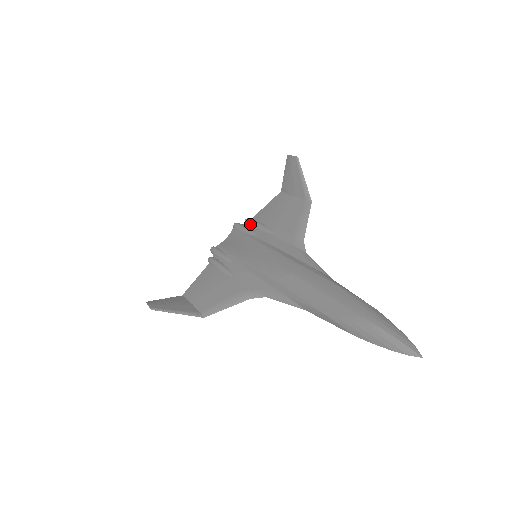
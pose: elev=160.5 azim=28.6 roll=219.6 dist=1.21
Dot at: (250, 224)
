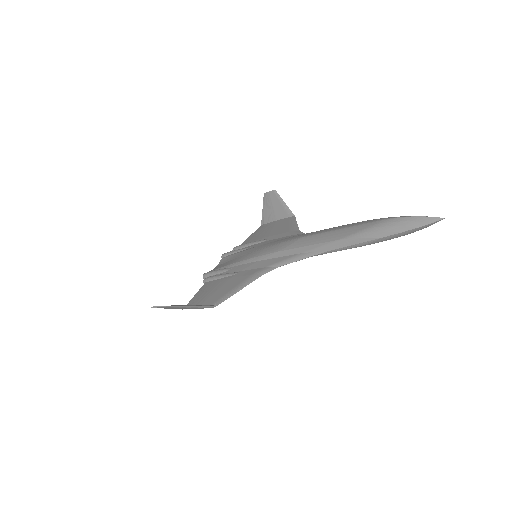
Dot at: (240, 247)
